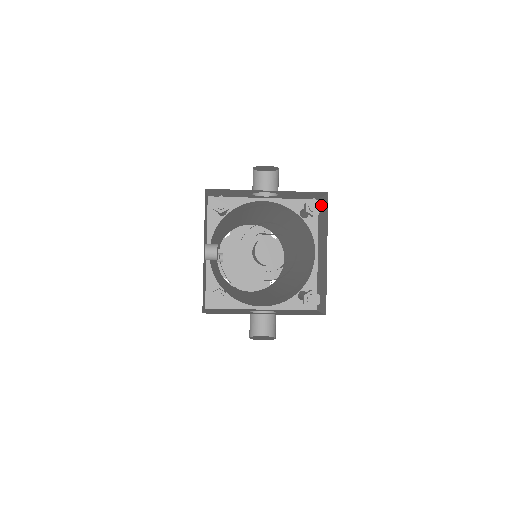
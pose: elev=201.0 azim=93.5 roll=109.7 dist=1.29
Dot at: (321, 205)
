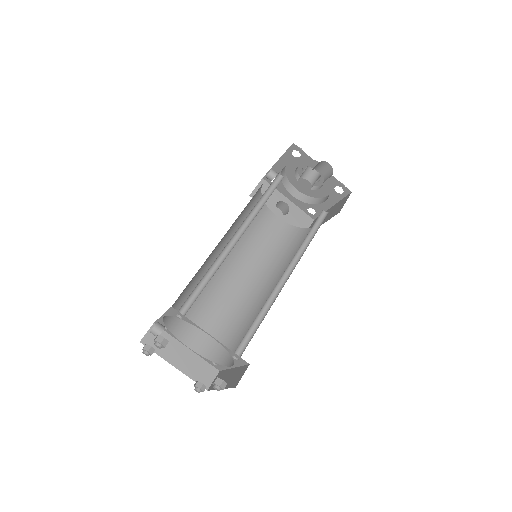
Dot at: occluded
